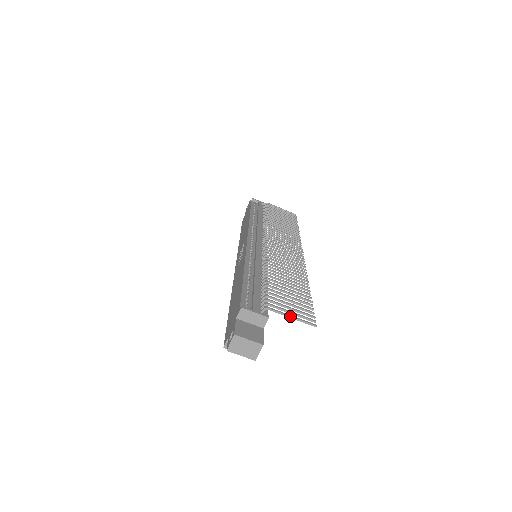
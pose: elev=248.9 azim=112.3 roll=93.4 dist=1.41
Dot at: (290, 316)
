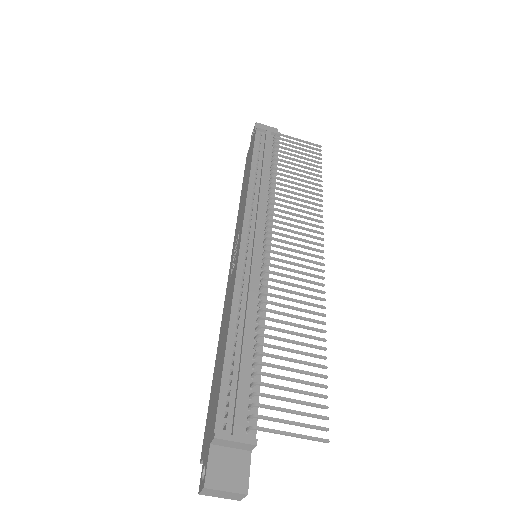
Dot at: (289, 435)
